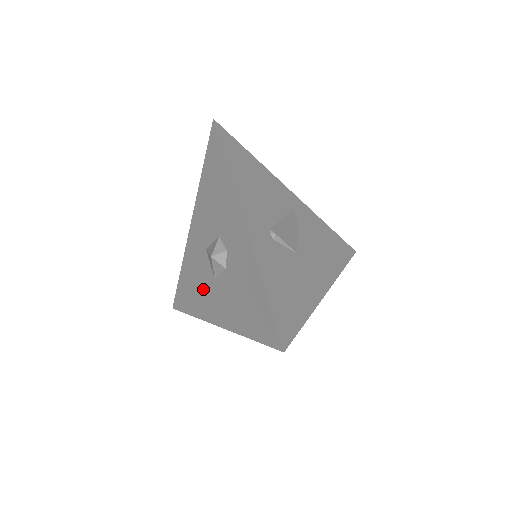
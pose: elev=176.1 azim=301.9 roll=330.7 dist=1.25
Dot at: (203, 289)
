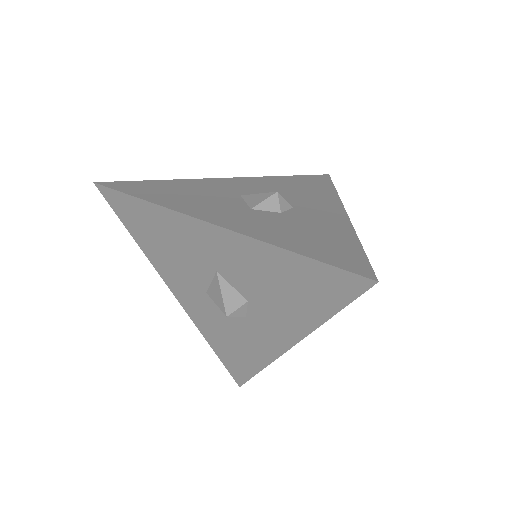
Dot at: (179, 268)
